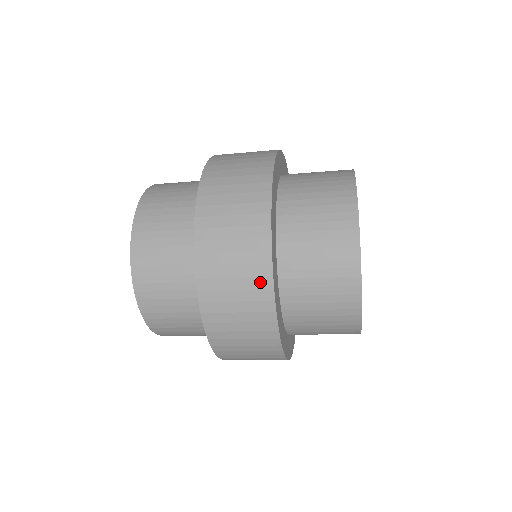
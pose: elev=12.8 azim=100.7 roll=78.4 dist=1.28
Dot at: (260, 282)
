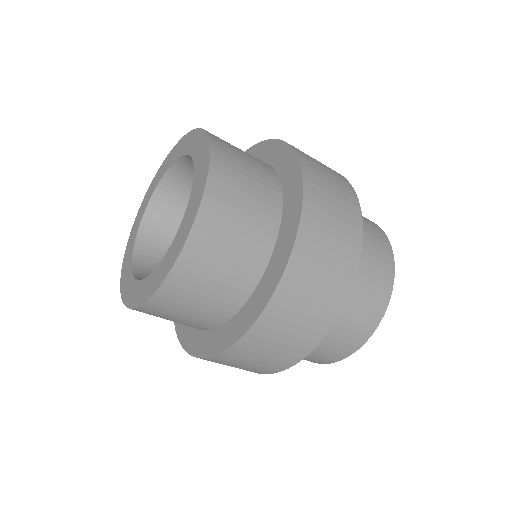
Dot at: (353, 230)
